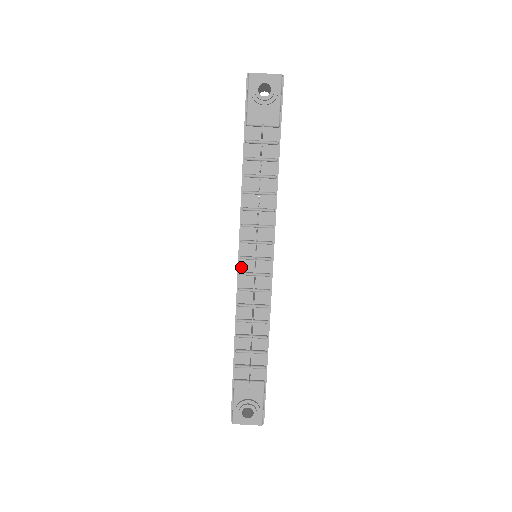
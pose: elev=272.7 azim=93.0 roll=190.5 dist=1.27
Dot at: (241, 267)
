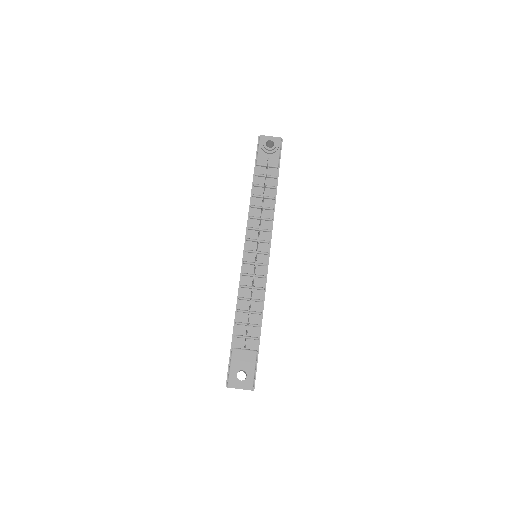
Dot at: (245, 258)
